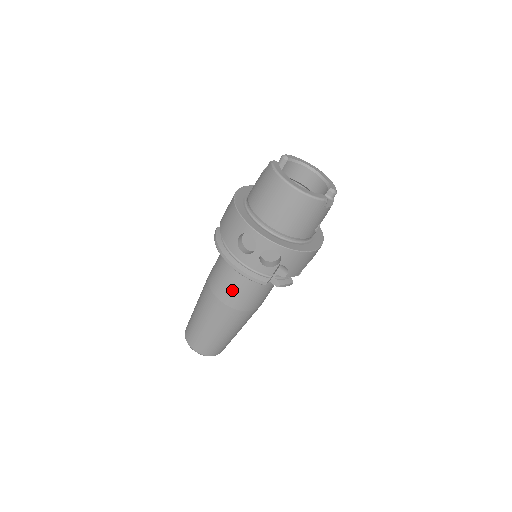
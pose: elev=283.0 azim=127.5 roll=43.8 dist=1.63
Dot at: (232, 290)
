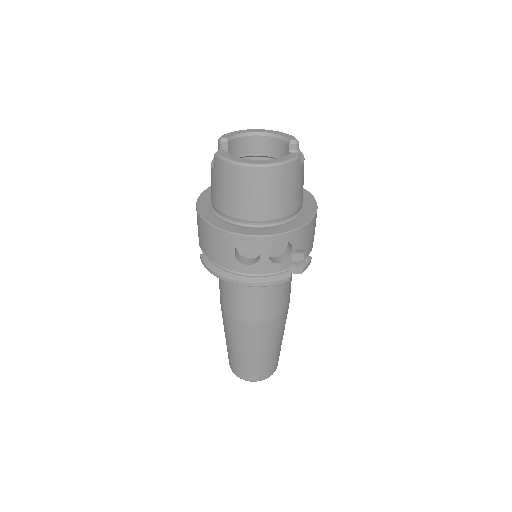
Dot at: (257, 305)
